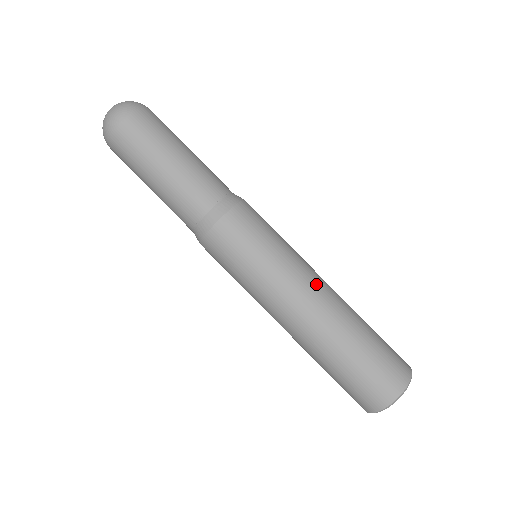
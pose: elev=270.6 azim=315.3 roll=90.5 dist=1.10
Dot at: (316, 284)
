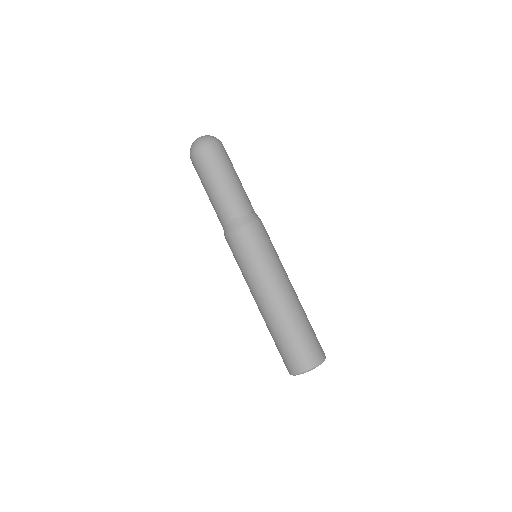
Dot at: (289, 283)
